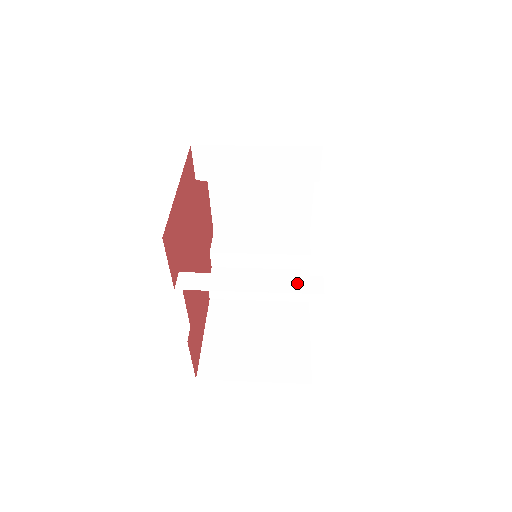
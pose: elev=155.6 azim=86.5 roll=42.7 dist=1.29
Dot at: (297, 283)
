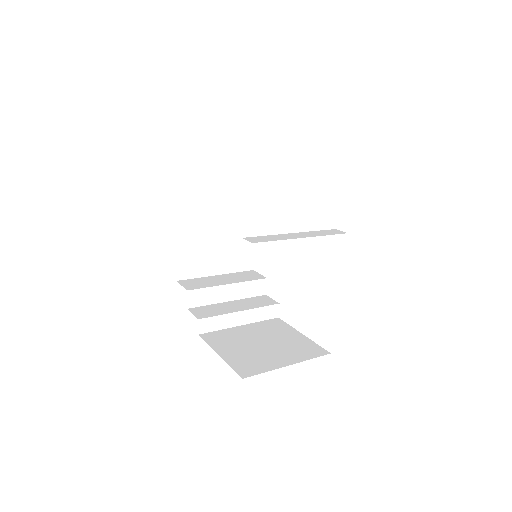
Dot at: (326, 232)
